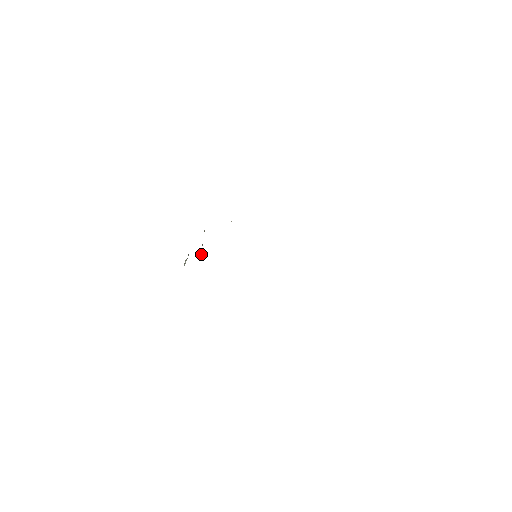
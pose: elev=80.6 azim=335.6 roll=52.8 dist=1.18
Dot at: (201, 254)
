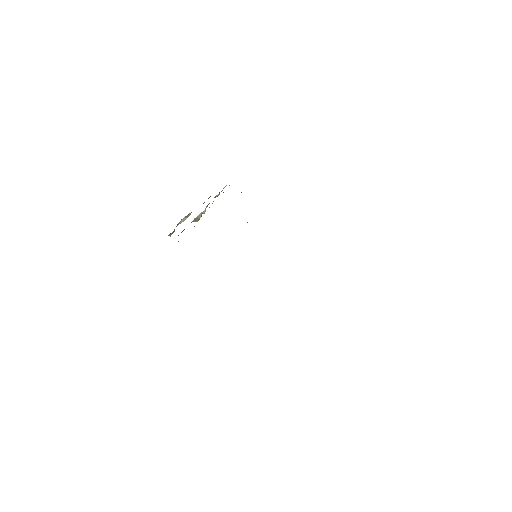
Dot at: (199, 215)
